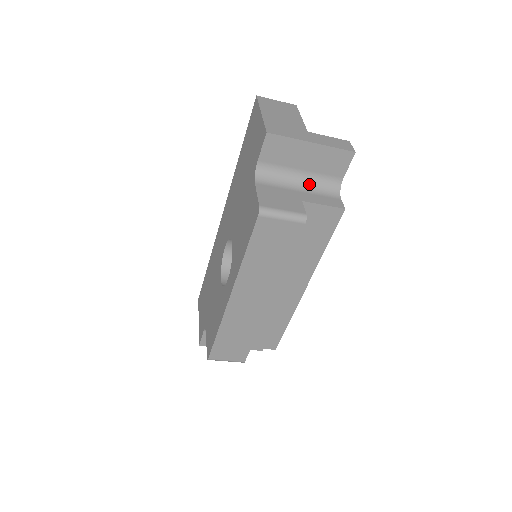
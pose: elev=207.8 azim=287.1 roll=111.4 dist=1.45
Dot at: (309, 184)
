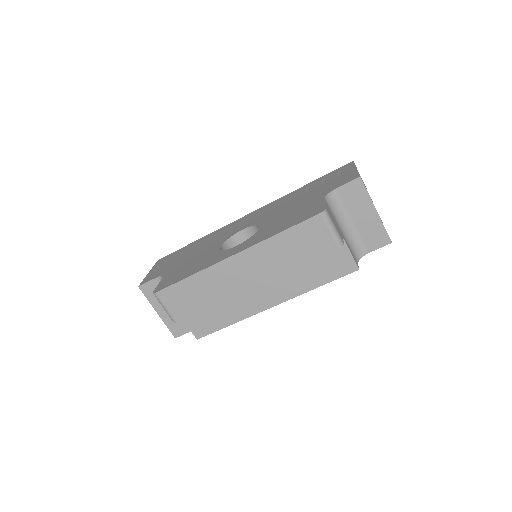
Dot at: (348, 235)
